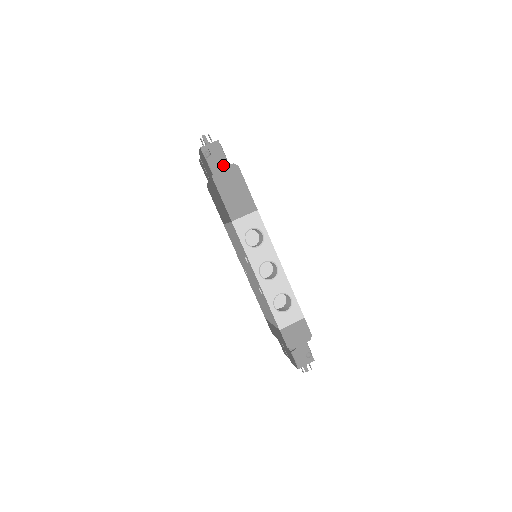
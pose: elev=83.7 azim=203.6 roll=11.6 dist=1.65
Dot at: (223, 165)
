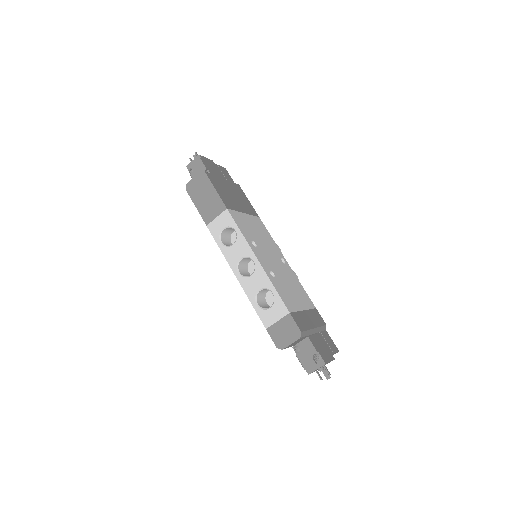
Dot at: occluded
